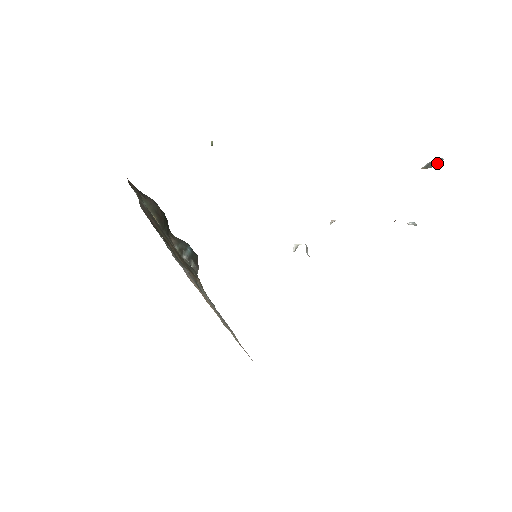
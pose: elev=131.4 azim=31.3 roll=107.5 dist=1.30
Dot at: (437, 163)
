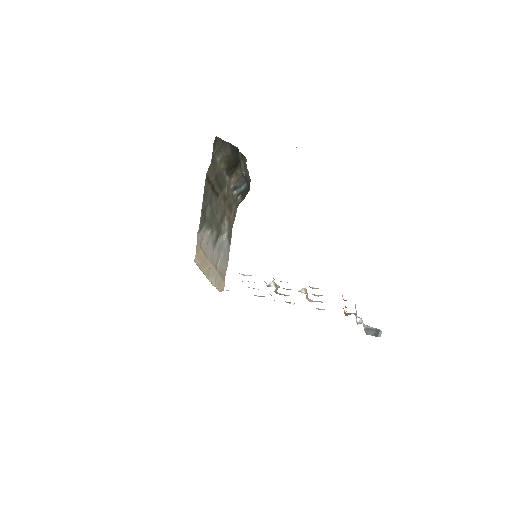
Dot at: (373, 335)
